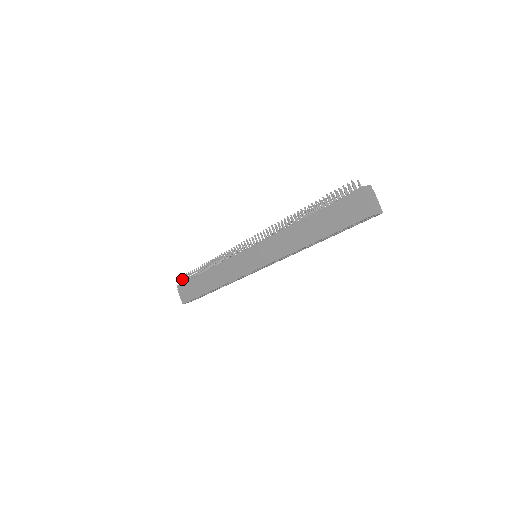
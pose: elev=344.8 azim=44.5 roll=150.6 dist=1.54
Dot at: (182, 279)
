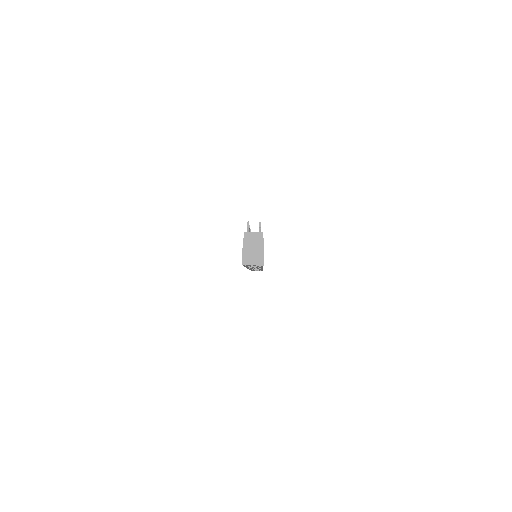
Dot at: occluded
